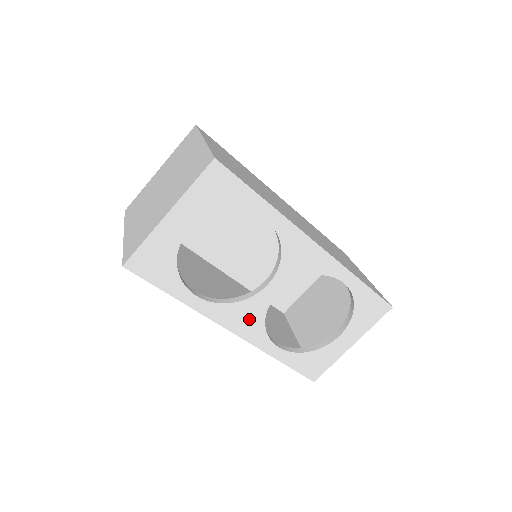
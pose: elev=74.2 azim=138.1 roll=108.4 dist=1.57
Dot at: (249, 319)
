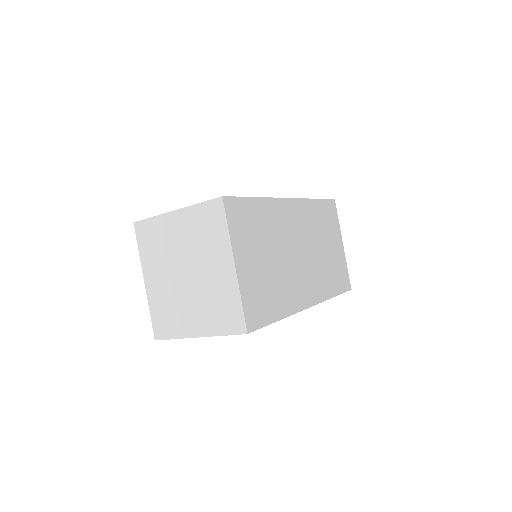
Dot at: occluded
